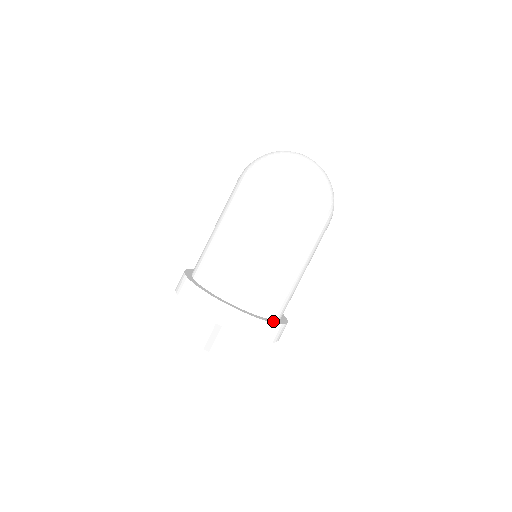
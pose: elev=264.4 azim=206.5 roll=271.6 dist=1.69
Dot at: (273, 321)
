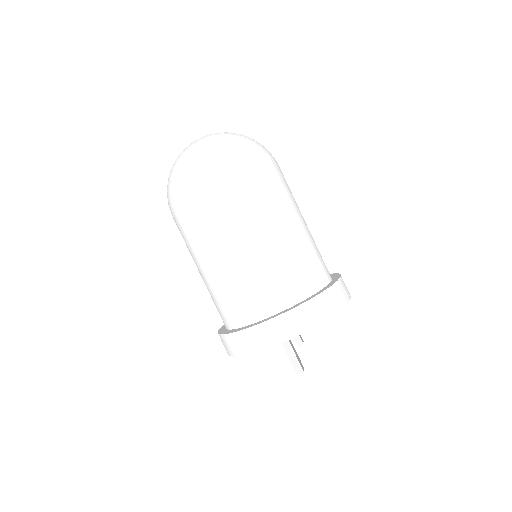
Dot at: (323, 289)
